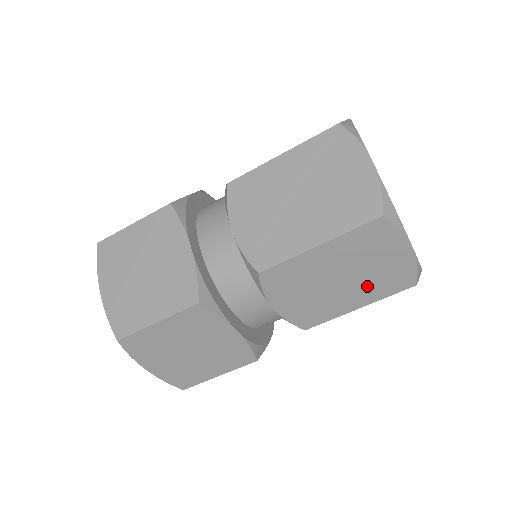
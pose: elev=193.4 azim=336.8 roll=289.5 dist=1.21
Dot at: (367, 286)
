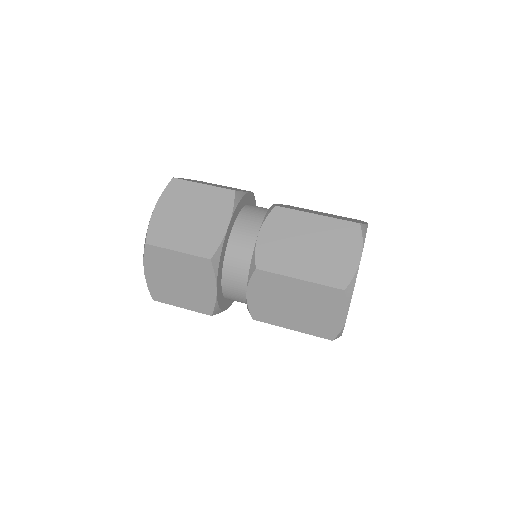
Dot at: occluded
